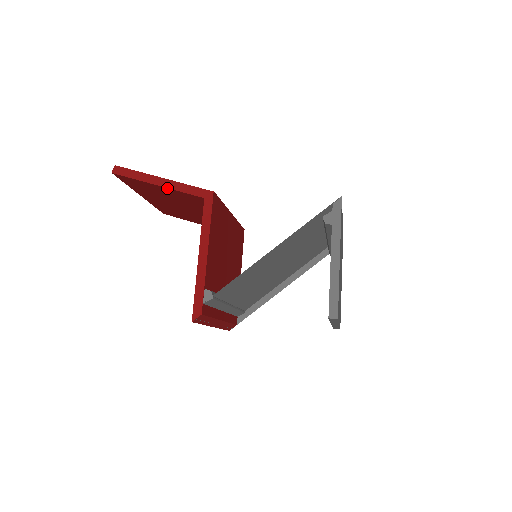
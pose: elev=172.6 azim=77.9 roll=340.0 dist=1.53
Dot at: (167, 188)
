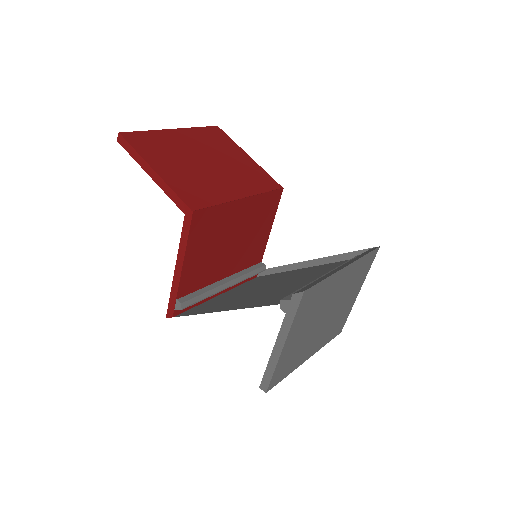
Dot at: (158, 184)
